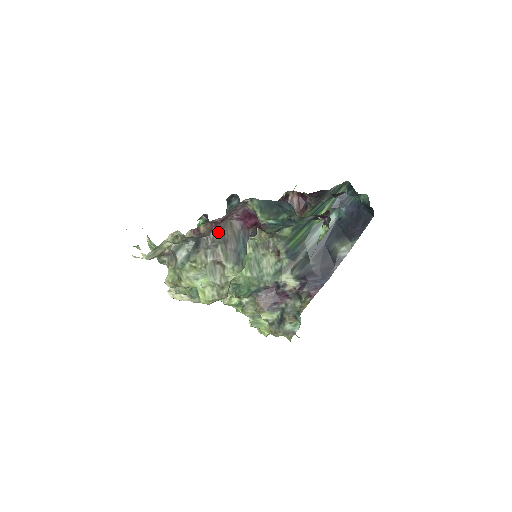
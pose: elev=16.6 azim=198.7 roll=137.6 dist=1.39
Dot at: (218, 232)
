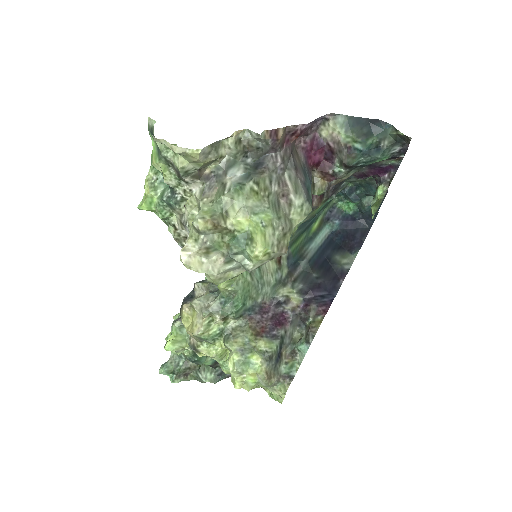
Dot at: (288, 152)
